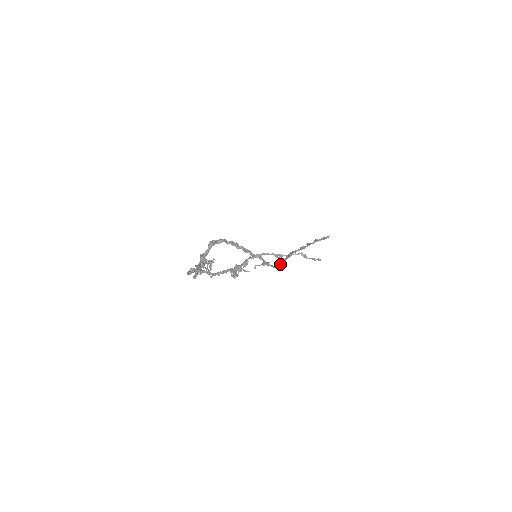
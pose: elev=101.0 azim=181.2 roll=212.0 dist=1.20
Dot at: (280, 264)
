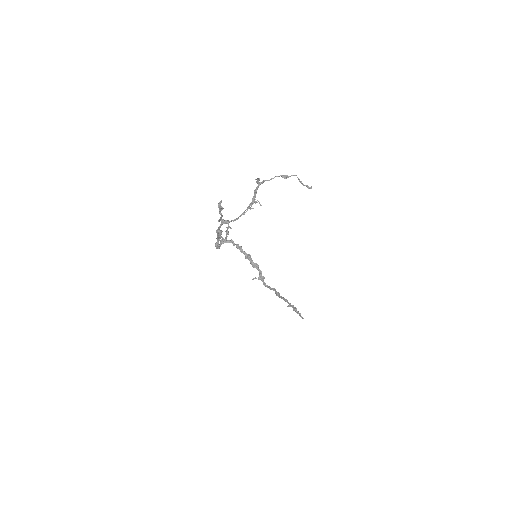
Dot at: occluded
